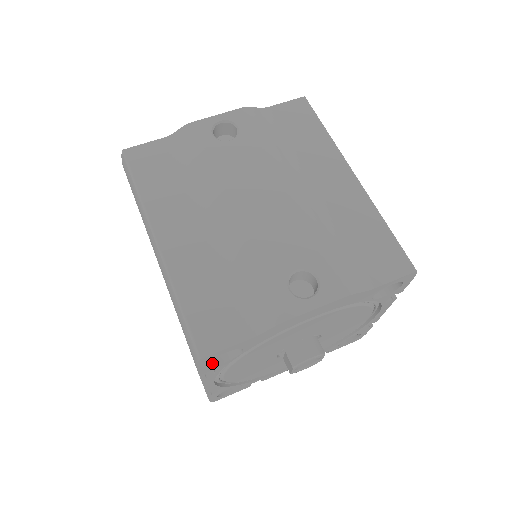
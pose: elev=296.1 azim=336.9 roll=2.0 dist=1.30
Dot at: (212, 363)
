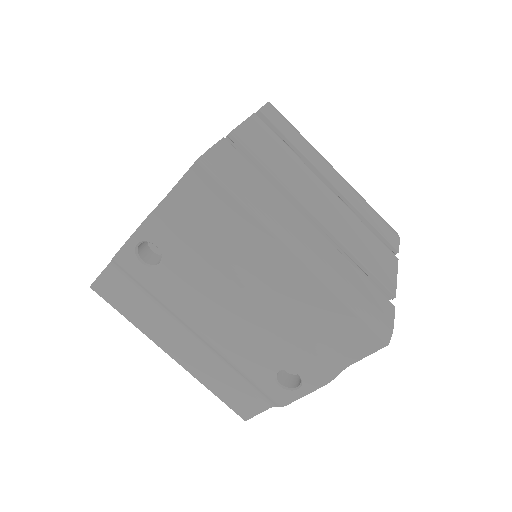
Dot at: occluded
